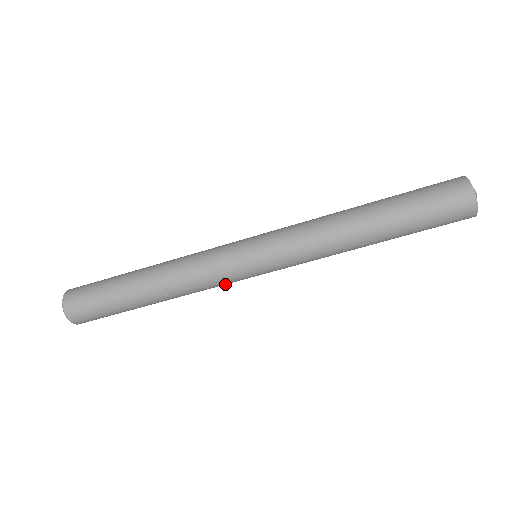
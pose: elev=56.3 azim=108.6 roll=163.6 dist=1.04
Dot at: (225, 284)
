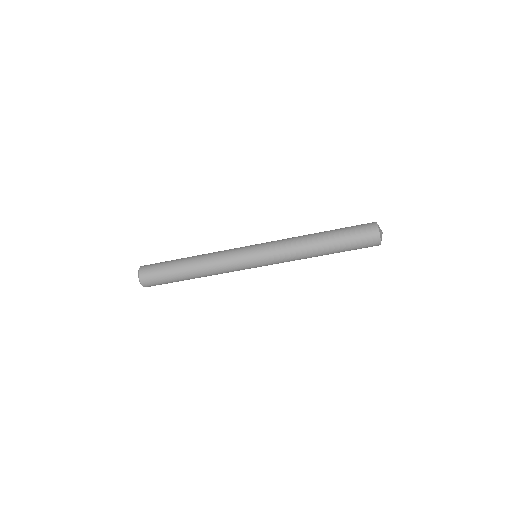
Dot at: (234, 268)
